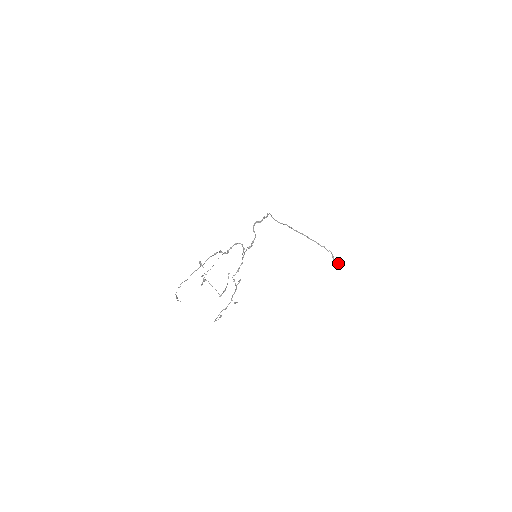
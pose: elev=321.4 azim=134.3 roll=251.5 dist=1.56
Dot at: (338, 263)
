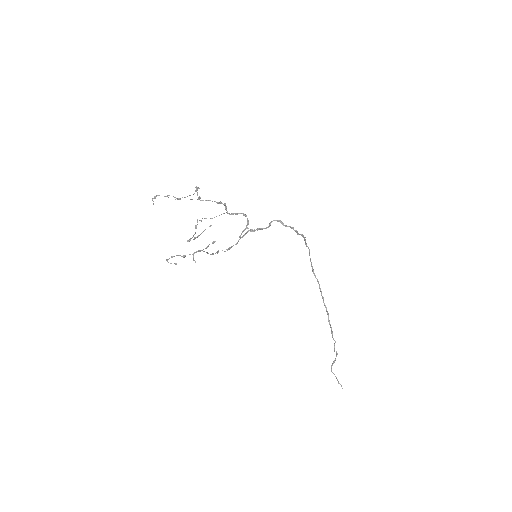
Dot at: (336, 377)
